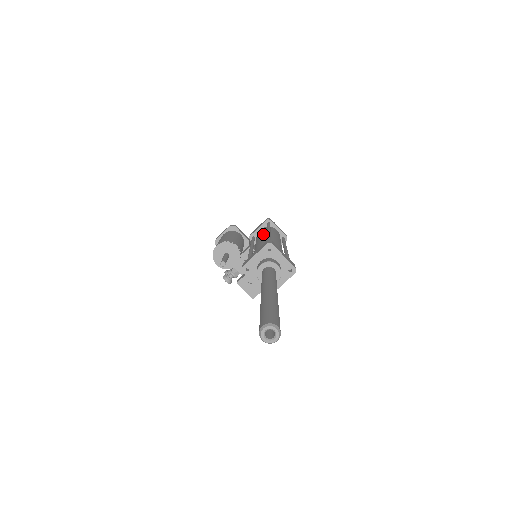
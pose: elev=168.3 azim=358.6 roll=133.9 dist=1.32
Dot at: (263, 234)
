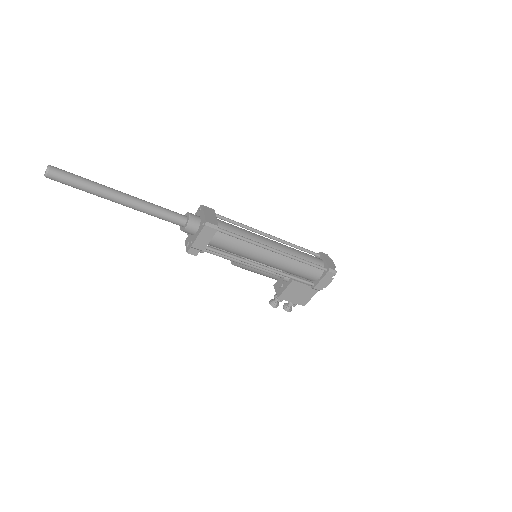
Dot at: occluded
